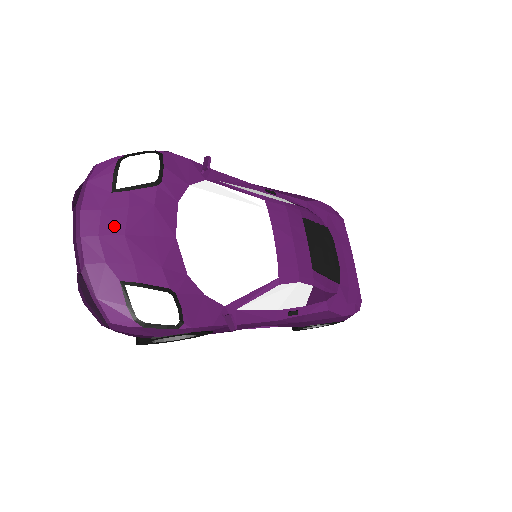
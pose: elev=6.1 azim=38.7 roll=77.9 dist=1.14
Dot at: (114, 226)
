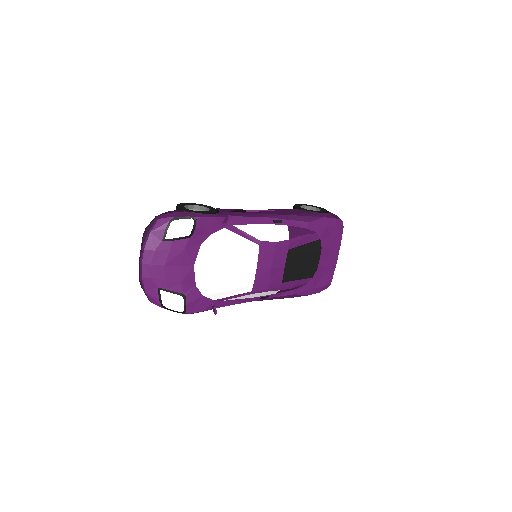
Dot at: (160, 260)
